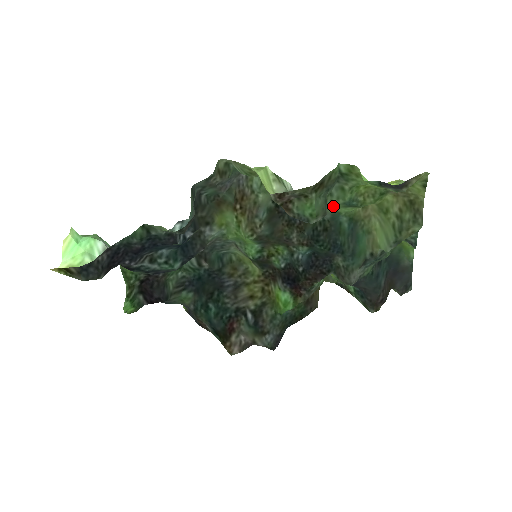
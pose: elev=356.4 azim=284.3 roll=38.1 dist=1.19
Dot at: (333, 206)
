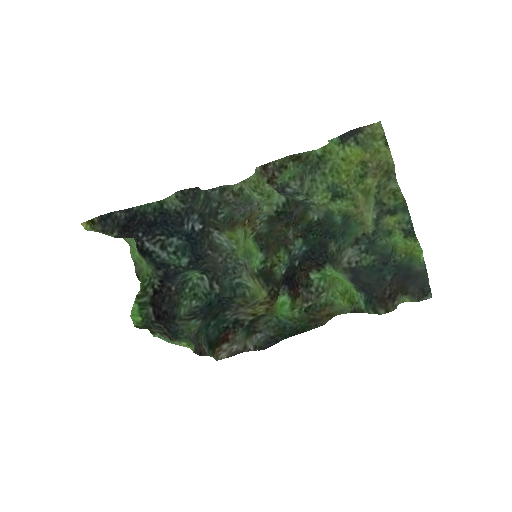
Dot at: (320, 195)
